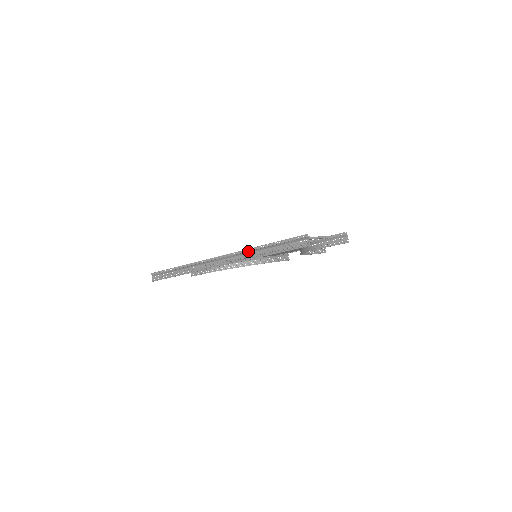
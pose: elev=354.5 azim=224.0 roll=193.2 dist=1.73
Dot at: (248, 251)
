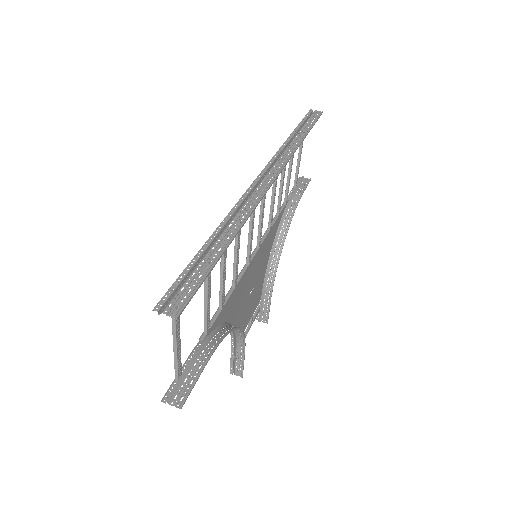
Dot at: (286, 146)
